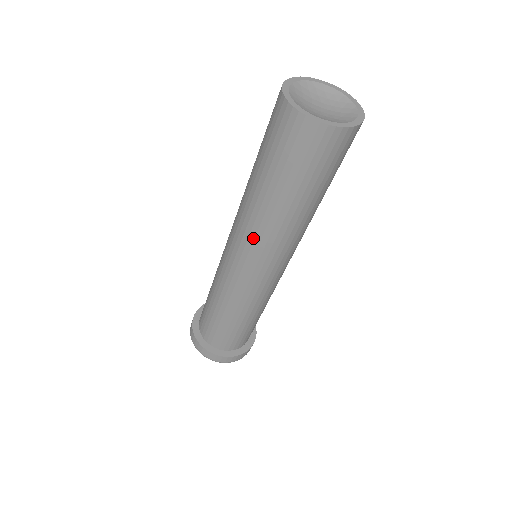
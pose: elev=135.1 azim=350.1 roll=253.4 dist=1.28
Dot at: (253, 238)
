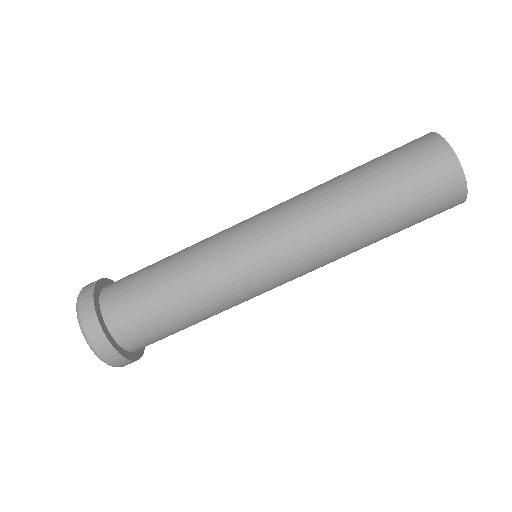
Dot at: (312, 235)
